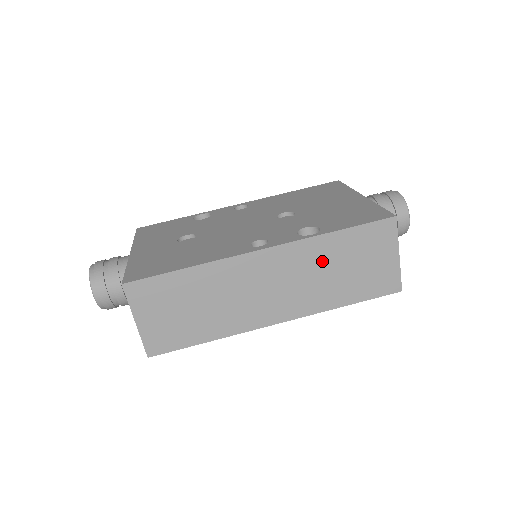
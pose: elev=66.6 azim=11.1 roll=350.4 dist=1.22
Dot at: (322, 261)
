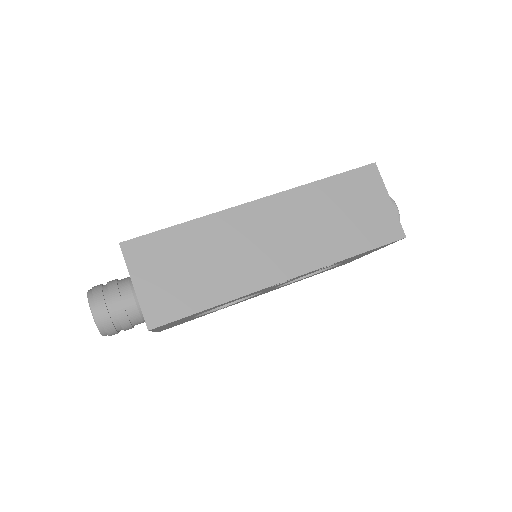
Dot at: (316, 209)
